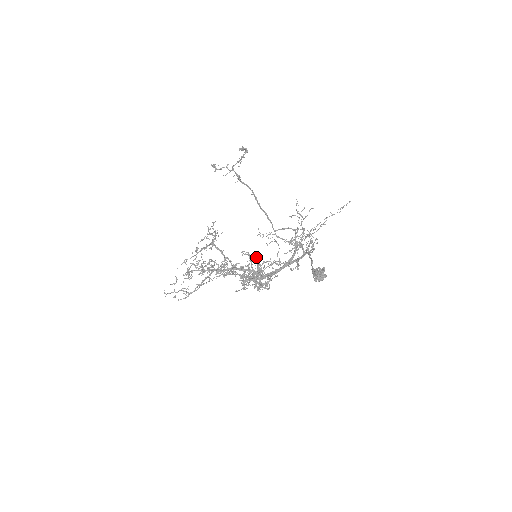
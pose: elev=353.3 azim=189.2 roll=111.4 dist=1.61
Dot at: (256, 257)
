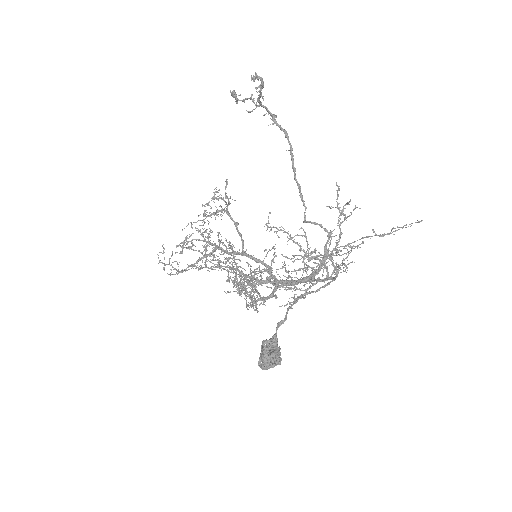
Dot at: (274, 249)
